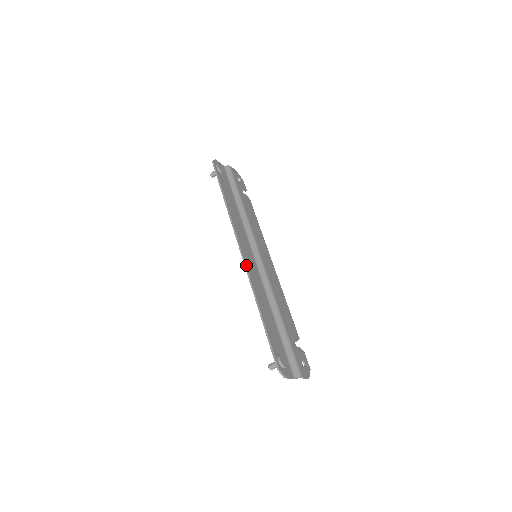
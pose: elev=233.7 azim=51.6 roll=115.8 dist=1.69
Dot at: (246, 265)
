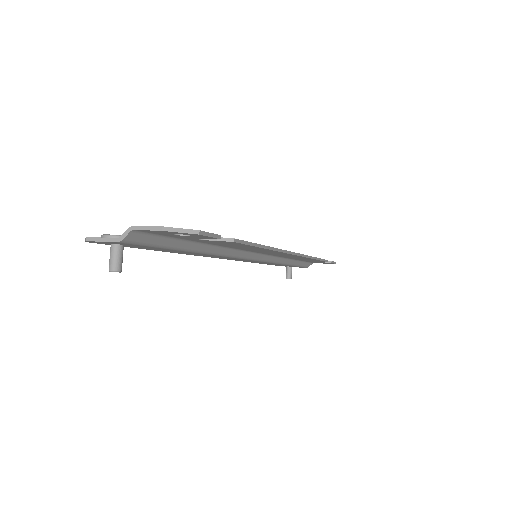
Dot at: occluded
